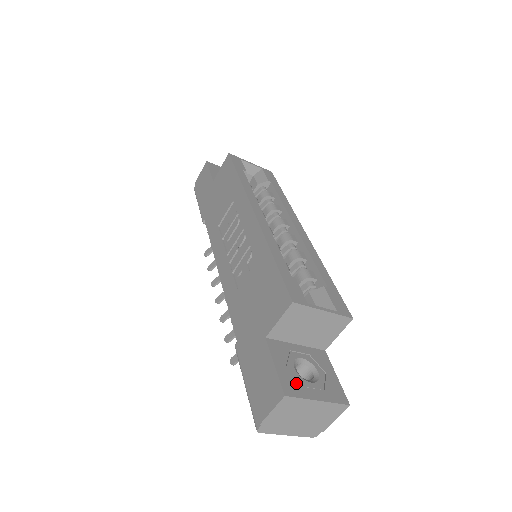
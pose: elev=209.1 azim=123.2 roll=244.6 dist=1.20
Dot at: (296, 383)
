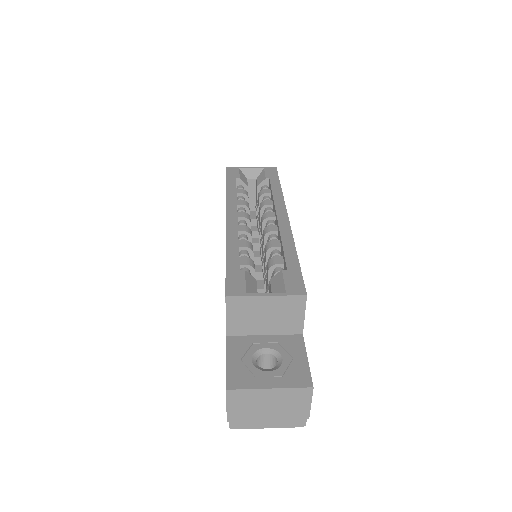
Dot at: (246, 375)
